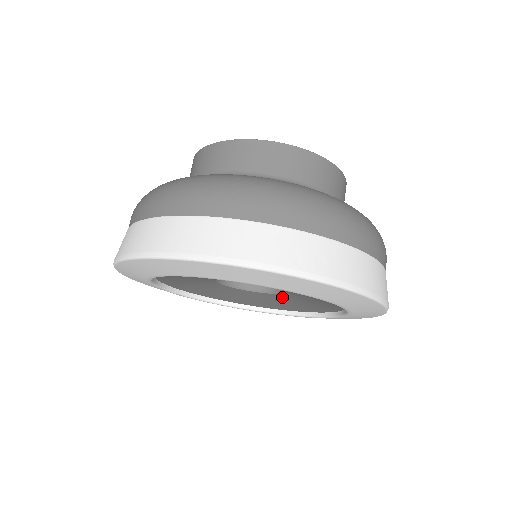
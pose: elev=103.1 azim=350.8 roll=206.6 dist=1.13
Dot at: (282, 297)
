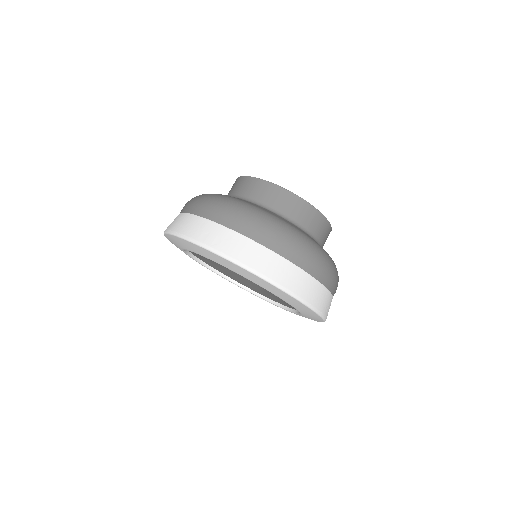
Dot at: occluded
